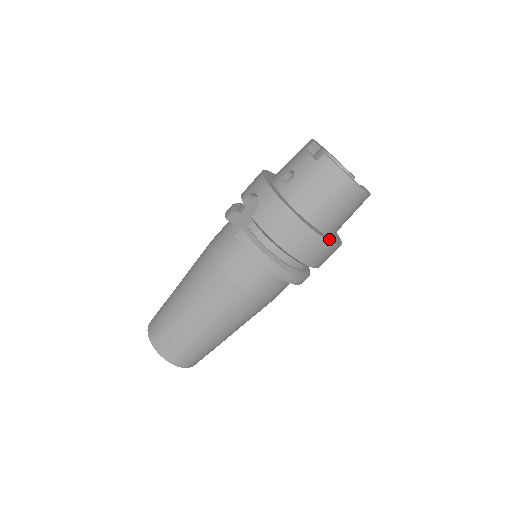
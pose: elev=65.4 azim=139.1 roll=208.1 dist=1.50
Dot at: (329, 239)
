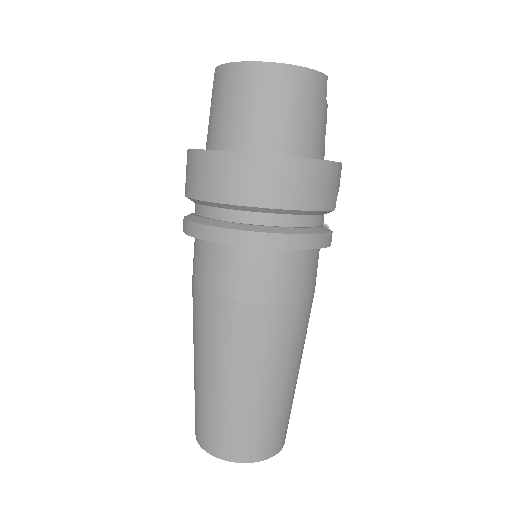
Dot at: (271, 155)
